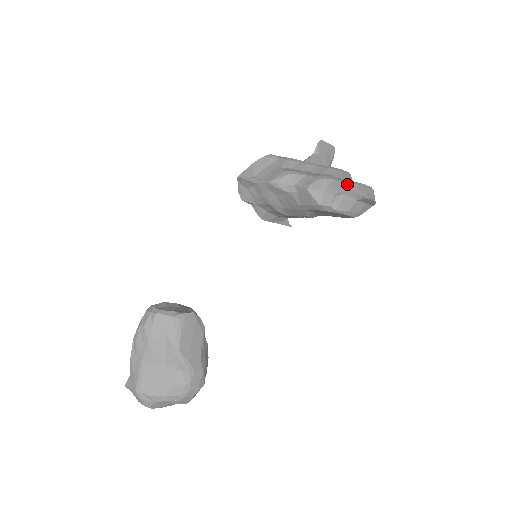
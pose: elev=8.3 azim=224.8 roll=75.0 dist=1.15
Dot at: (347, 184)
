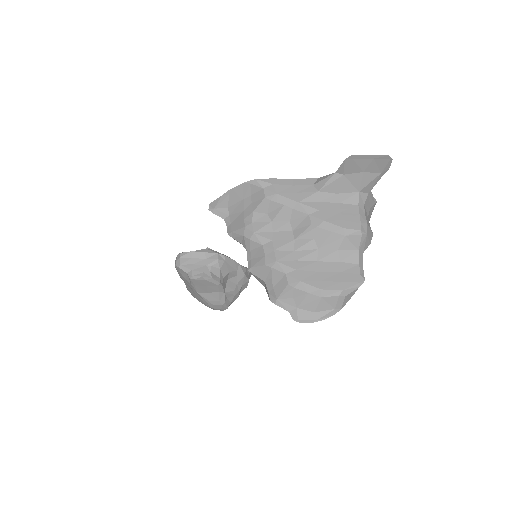
Dot at: (289, 289)
